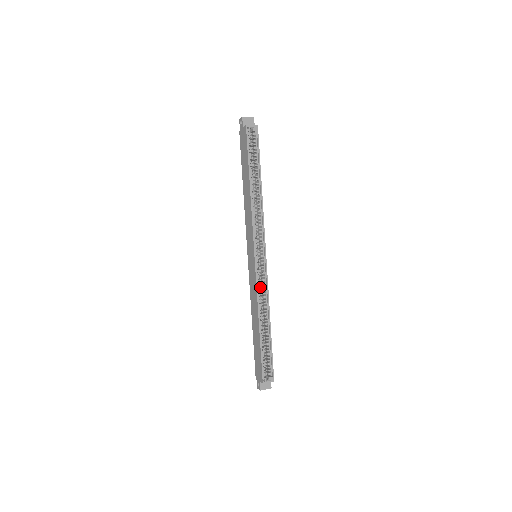
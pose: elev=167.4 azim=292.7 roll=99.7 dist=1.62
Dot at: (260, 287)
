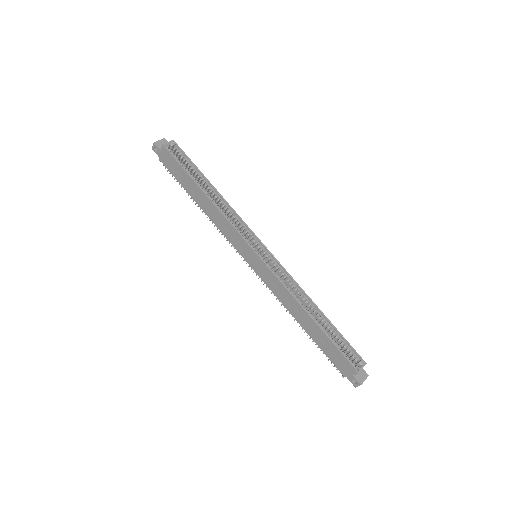
Dot at: occluded
